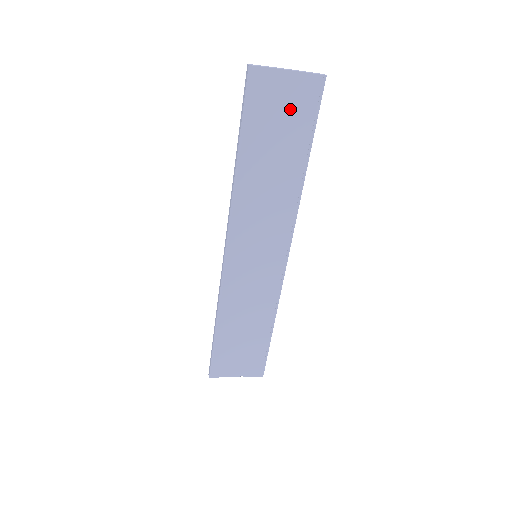
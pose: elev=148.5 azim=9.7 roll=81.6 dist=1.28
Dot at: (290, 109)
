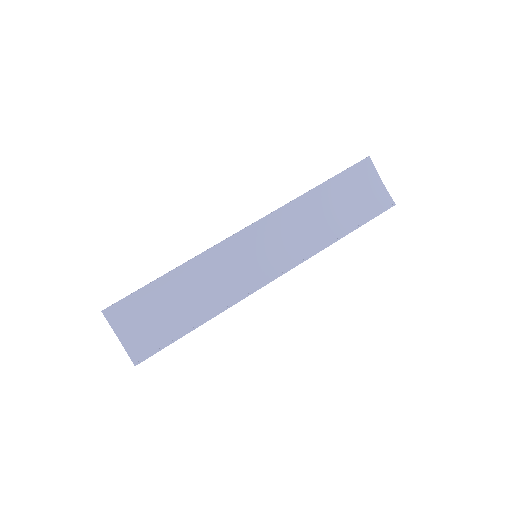
Dot at: (365, 198)
